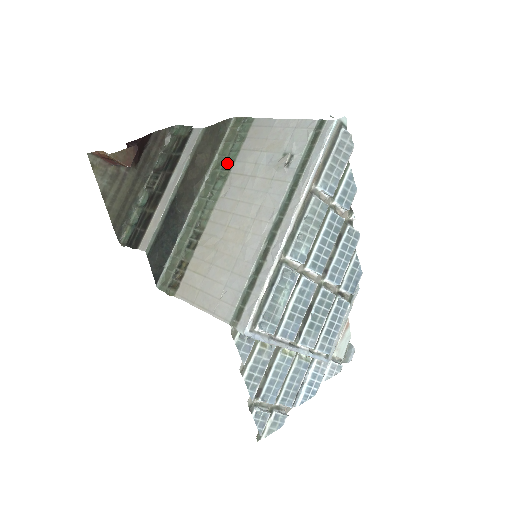
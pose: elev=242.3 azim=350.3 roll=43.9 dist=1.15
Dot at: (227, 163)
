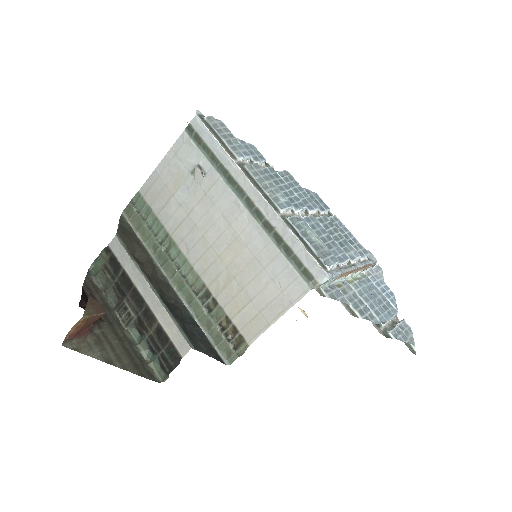
Dot at: (159, 236)
